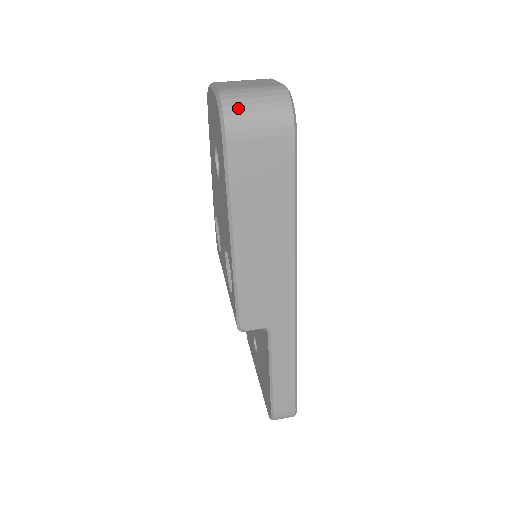
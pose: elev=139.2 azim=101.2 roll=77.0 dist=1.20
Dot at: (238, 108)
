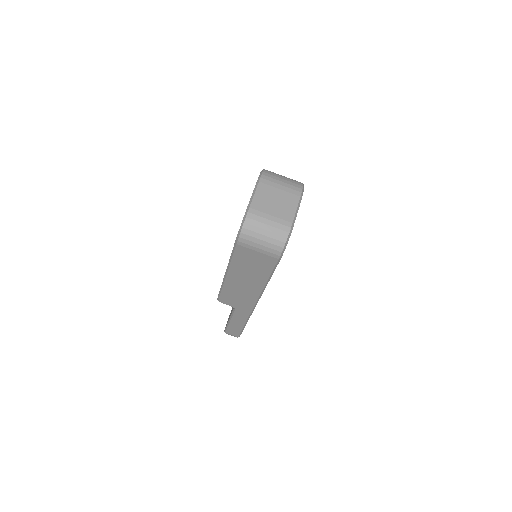
Dot at: (251, 233)
